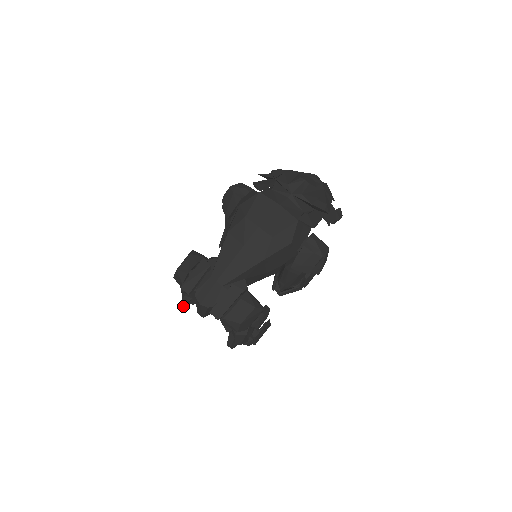
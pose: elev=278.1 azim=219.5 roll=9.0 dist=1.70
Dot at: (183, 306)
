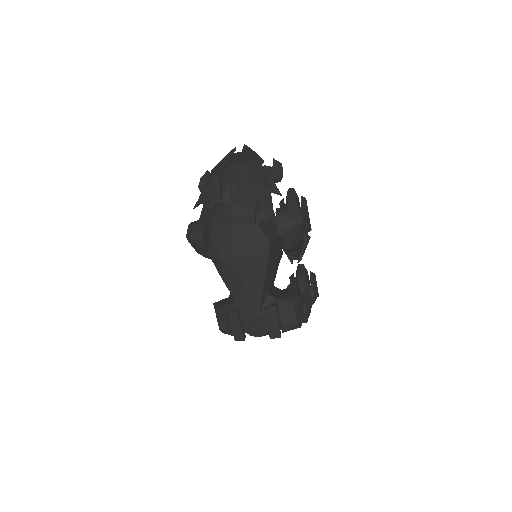
Dot at: occluded
